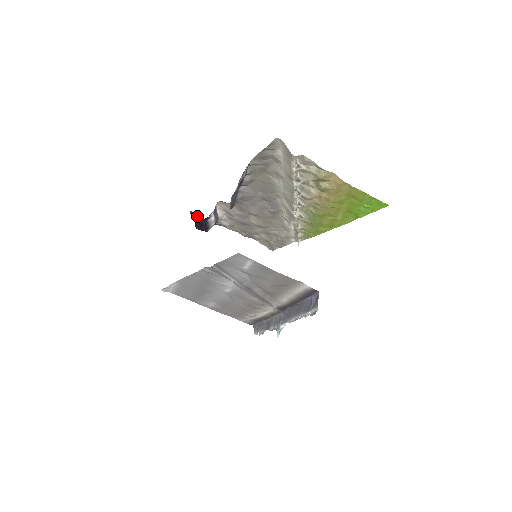
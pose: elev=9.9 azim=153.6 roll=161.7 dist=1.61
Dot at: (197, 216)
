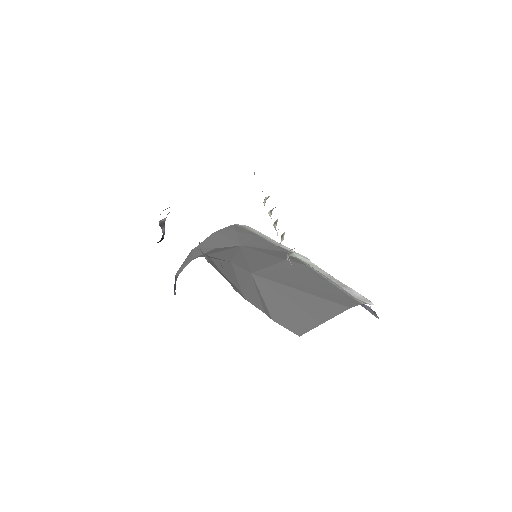
Dot at: occluded
